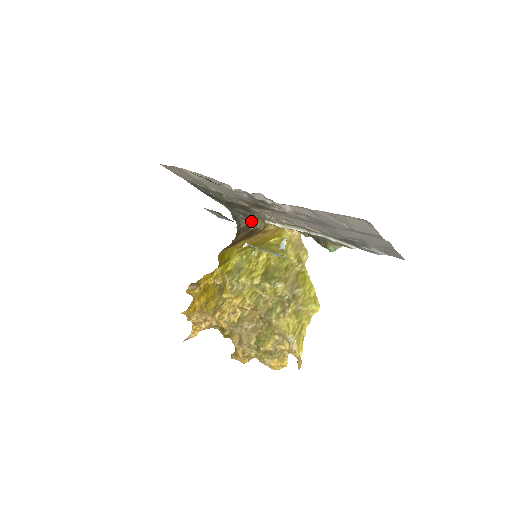
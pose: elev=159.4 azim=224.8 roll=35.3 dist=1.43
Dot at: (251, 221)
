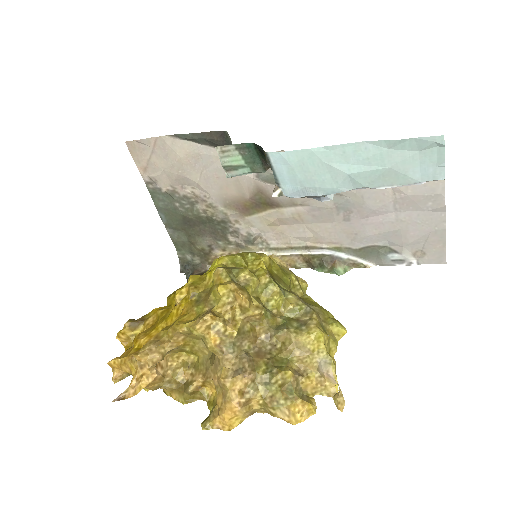
Dot at: occluded
